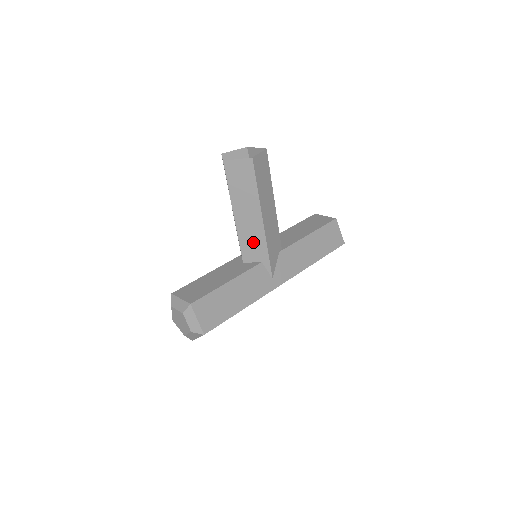
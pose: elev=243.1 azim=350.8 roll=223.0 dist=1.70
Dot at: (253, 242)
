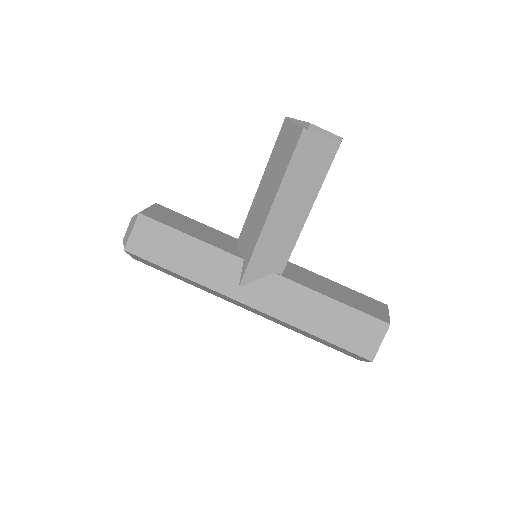
Dot at: (252, 230)
